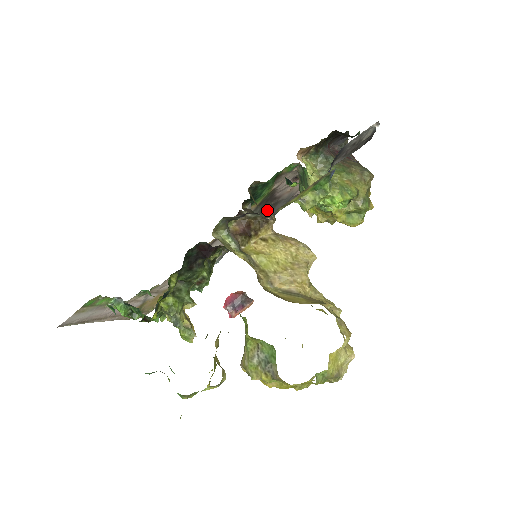
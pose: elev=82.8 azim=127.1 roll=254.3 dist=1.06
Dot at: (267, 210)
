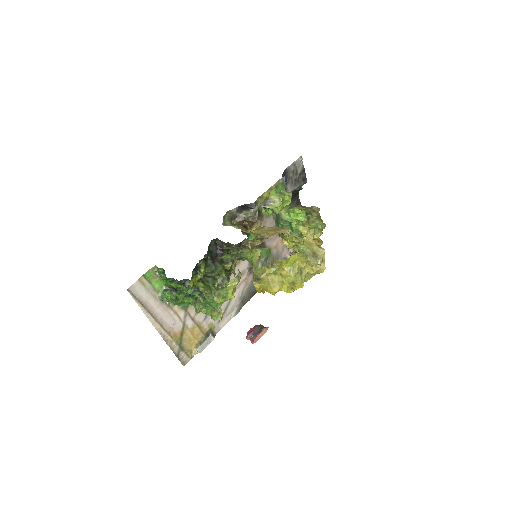
Dot at: occluded
